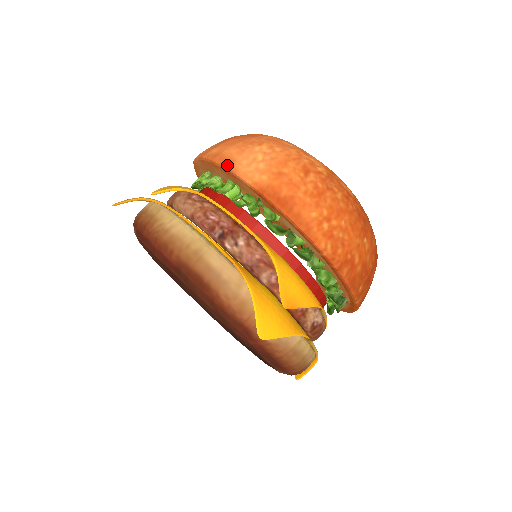
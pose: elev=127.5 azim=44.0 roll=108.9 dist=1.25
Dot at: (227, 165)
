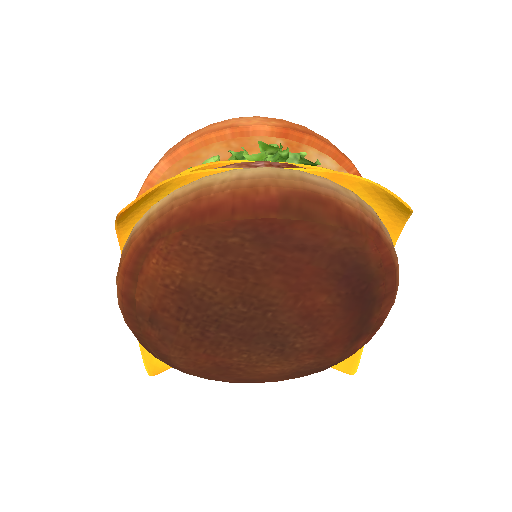
Dot at: (230, 127)
